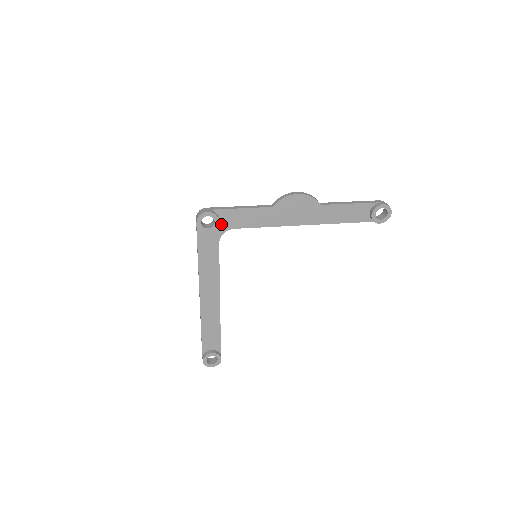
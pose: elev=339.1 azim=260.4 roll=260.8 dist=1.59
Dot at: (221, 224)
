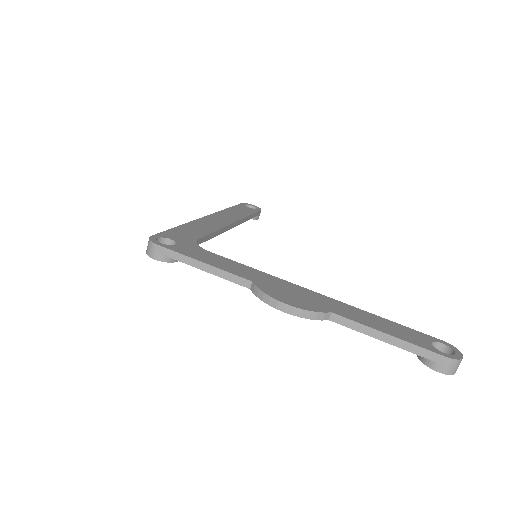
Dot at: occluded
